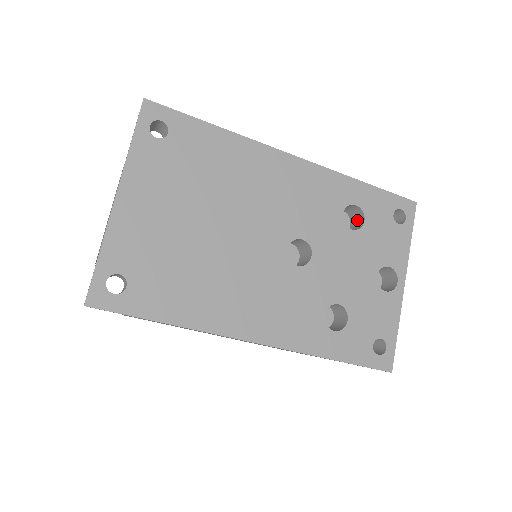
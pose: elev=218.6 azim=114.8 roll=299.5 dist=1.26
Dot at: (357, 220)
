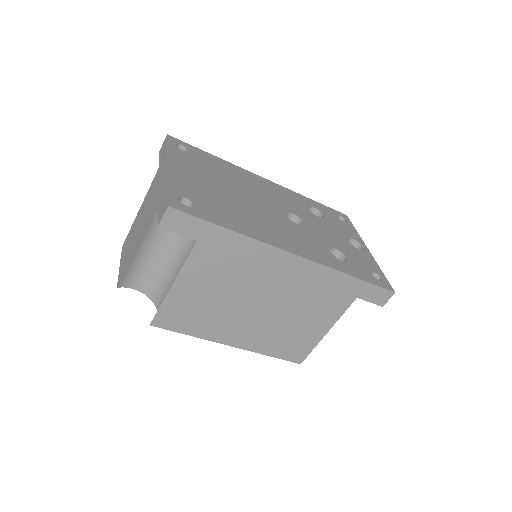
Dot at: occluded
